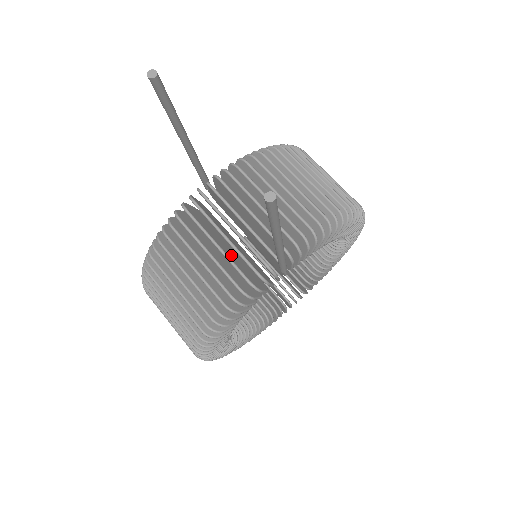
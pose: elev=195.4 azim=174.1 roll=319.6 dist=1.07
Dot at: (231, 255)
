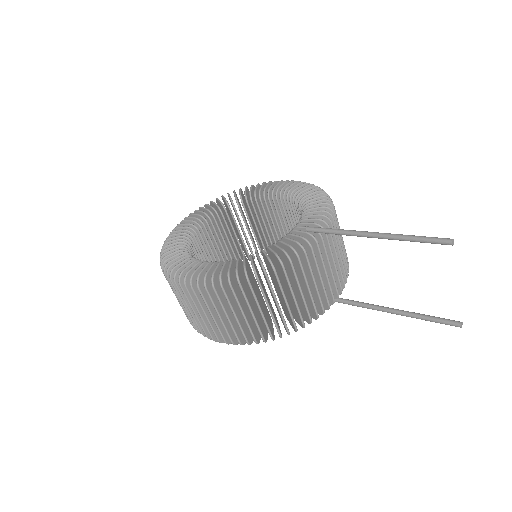
Dot at: (312, 287)
